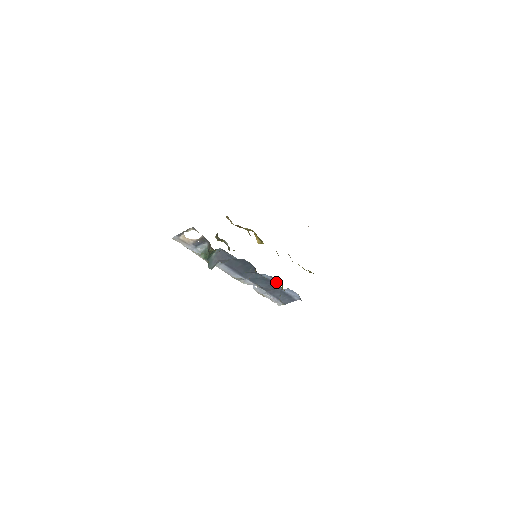
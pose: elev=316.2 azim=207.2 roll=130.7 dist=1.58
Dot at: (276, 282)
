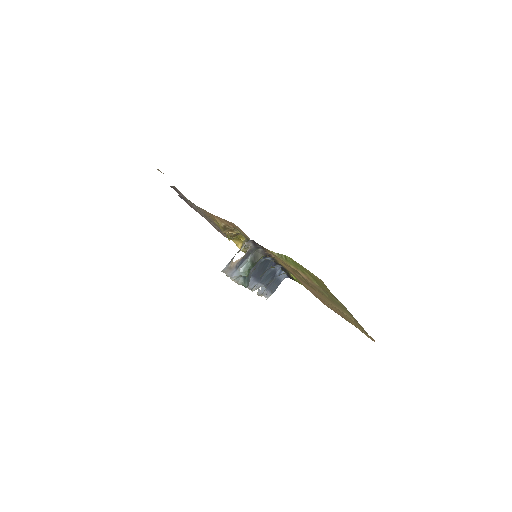
Dot at: (278, 270)
